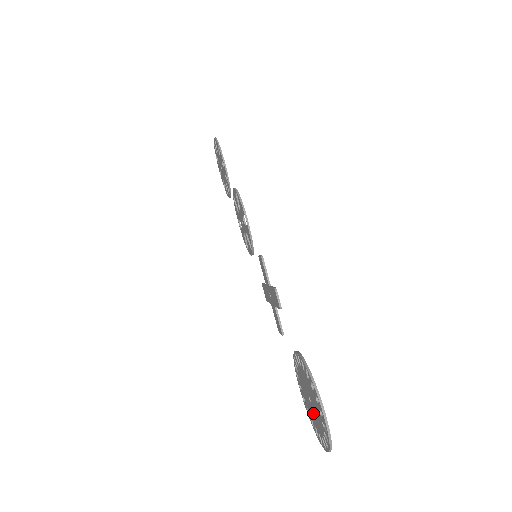
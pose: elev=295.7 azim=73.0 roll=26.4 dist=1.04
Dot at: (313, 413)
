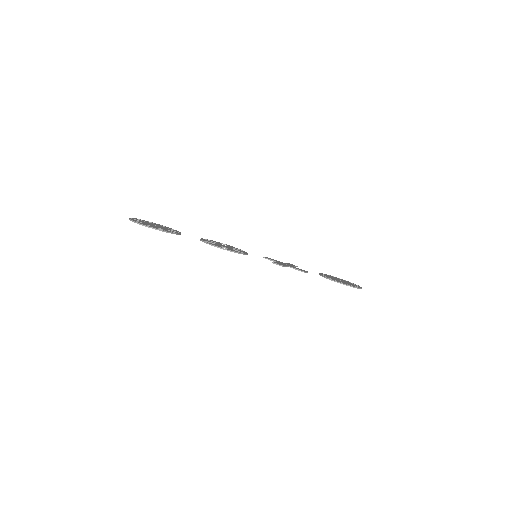
Dot at: occluded
